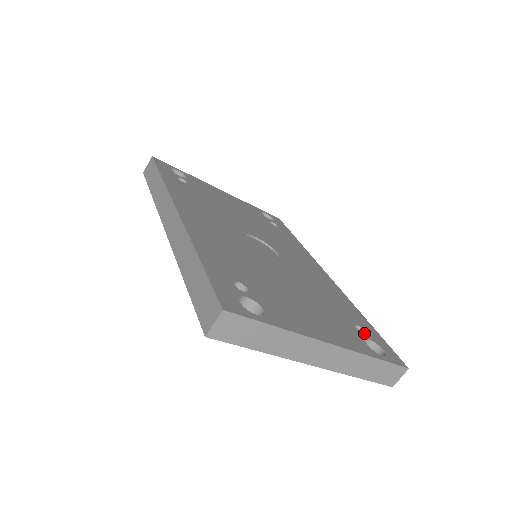
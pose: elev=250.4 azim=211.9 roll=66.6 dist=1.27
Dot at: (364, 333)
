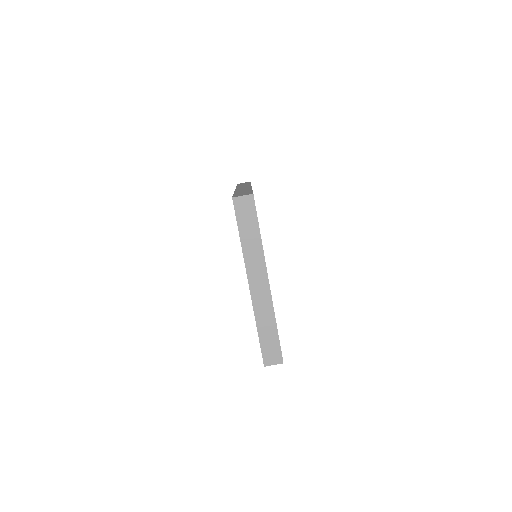
Dot at: occluded
